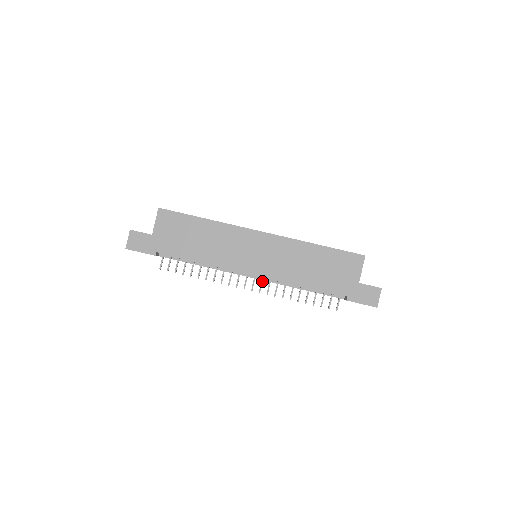
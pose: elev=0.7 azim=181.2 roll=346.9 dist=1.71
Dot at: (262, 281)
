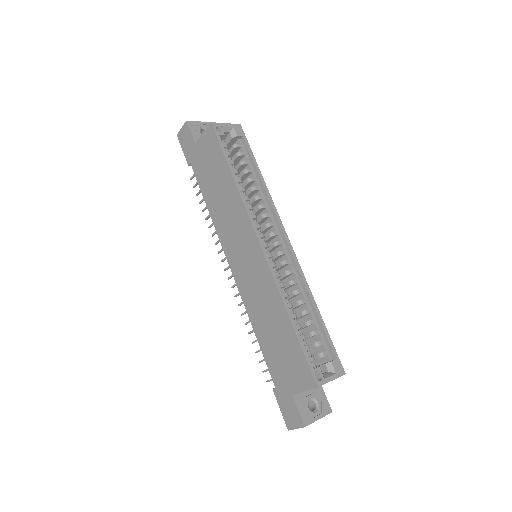
Dot at: occluded
